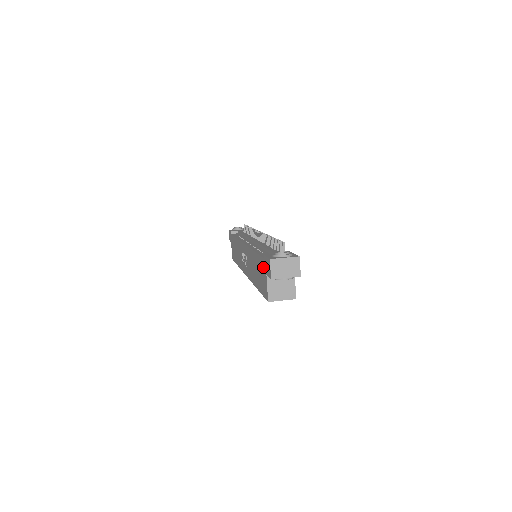
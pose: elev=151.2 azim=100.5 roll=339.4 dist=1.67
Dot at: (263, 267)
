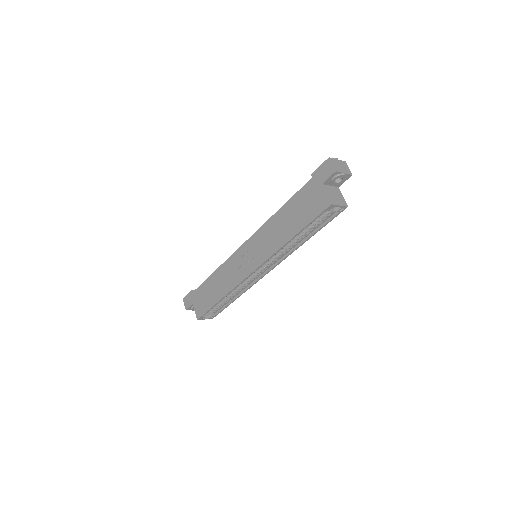
Dot at: (311, 187)
